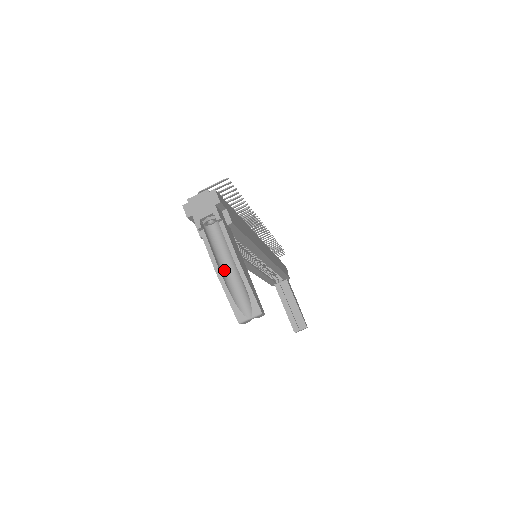
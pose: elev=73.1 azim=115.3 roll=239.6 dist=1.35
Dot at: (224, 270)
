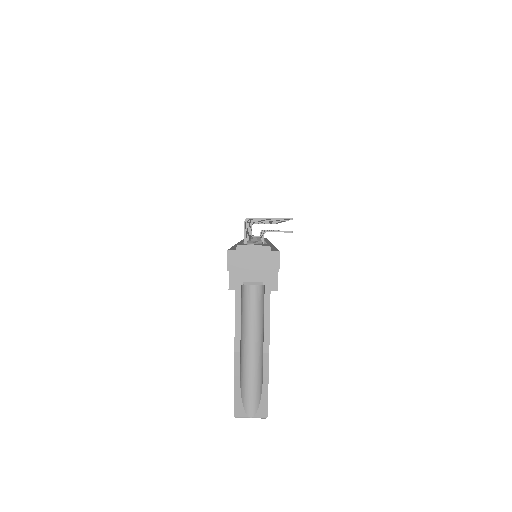
Dot at: (244, 349)
